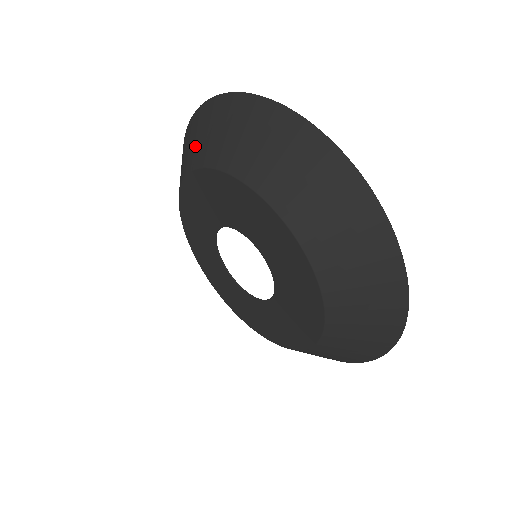
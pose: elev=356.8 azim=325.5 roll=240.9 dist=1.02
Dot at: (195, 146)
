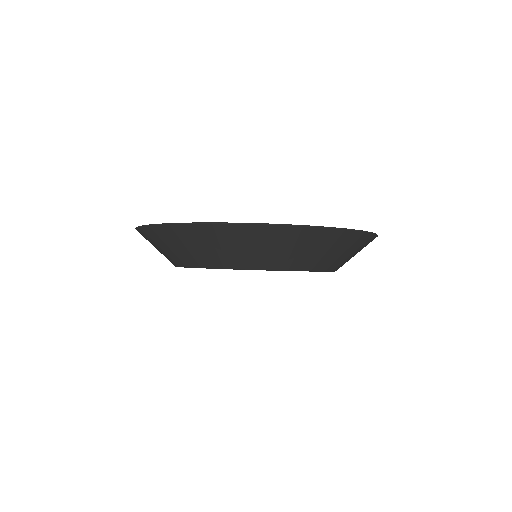
Dot at: (192, 253)
